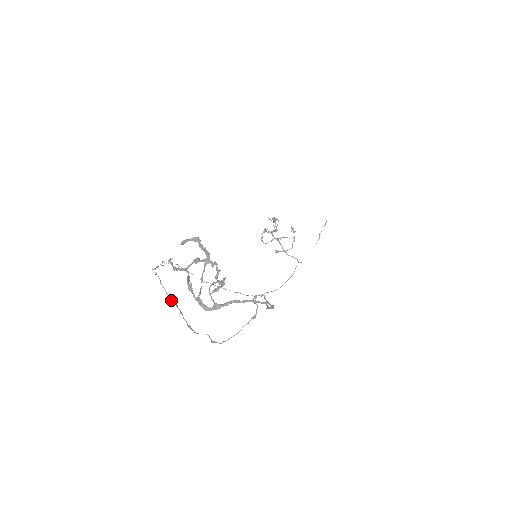
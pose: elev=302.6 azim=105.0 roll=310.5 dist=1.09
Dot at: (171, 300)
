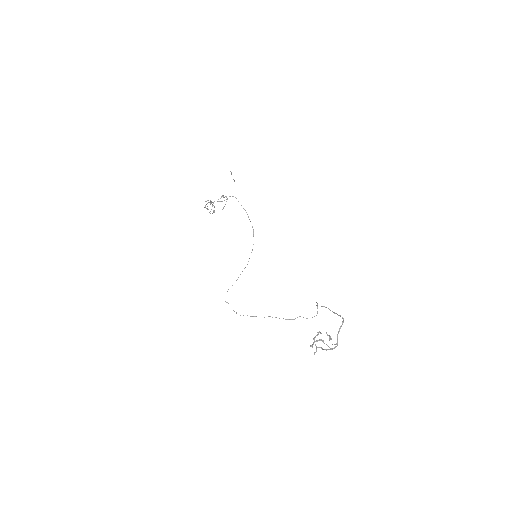
Dot at: occluded
